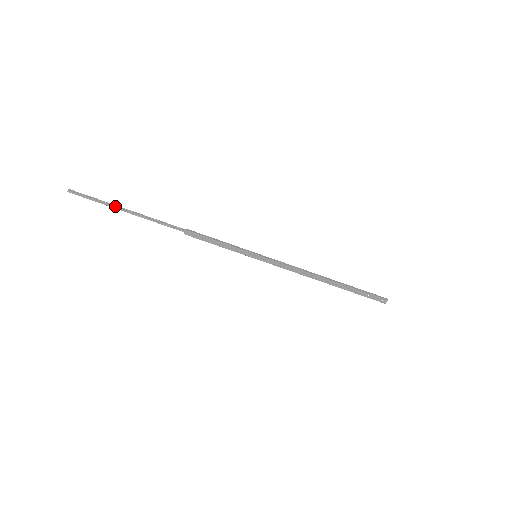
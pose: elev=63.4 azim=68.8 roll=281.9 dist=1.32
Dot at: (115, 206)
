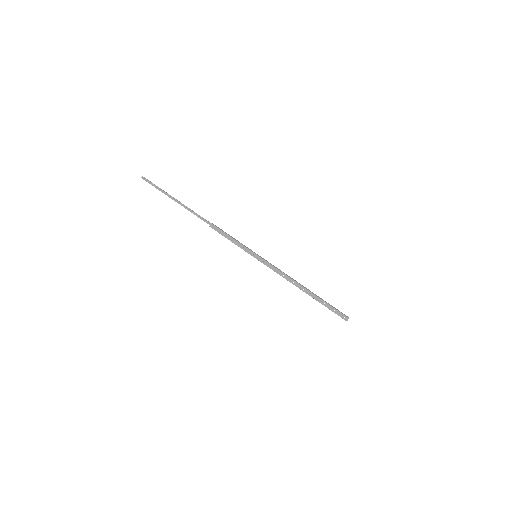
Dot at: (169, 195)
